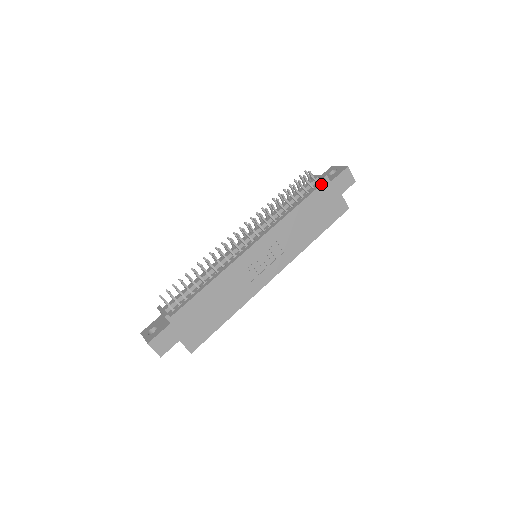
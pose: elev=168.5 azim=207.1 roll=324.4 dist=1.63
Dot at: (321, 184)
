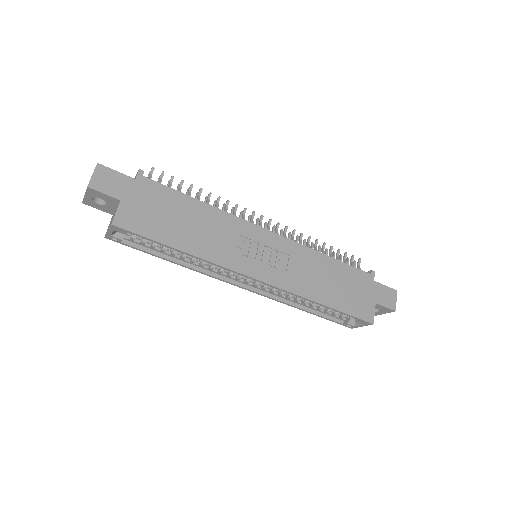
Dot at: occluded
